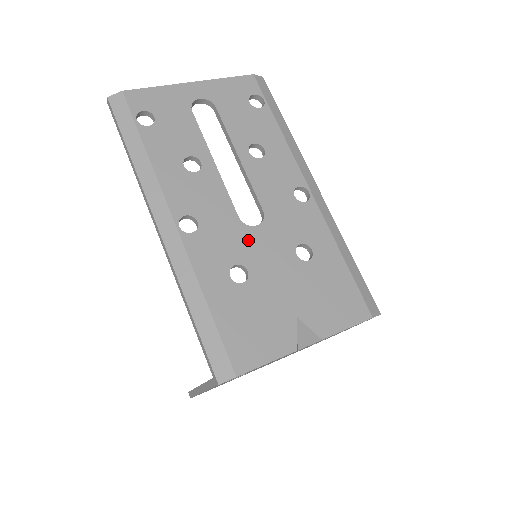
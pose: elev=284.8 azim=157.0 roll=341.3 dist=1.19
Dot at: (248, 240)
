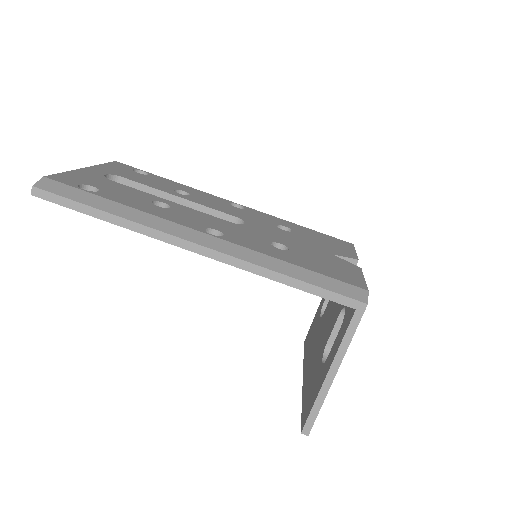
Dot at: (254, 231)
